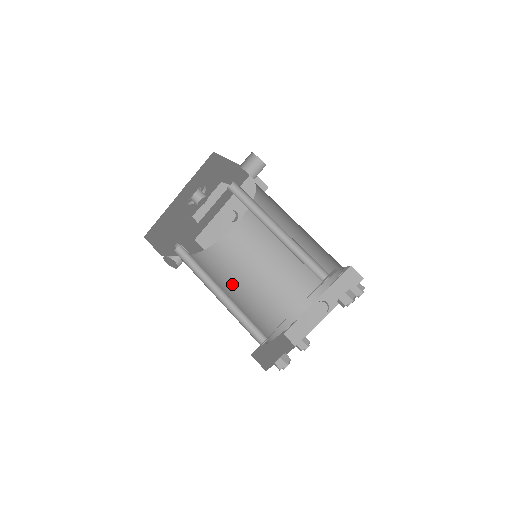
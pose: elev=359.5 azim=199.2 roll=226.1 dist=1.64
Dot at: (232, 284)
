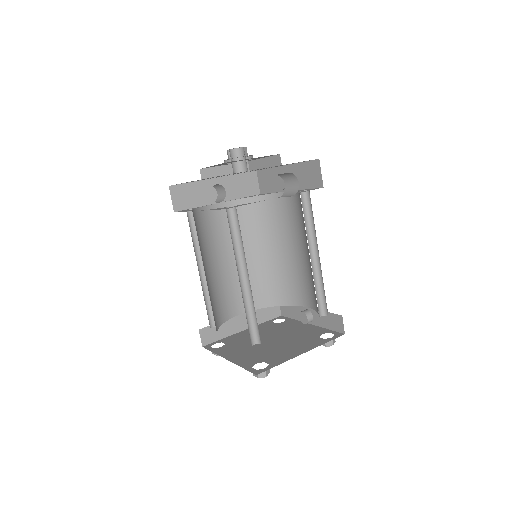
Dot at: (249, 245)
